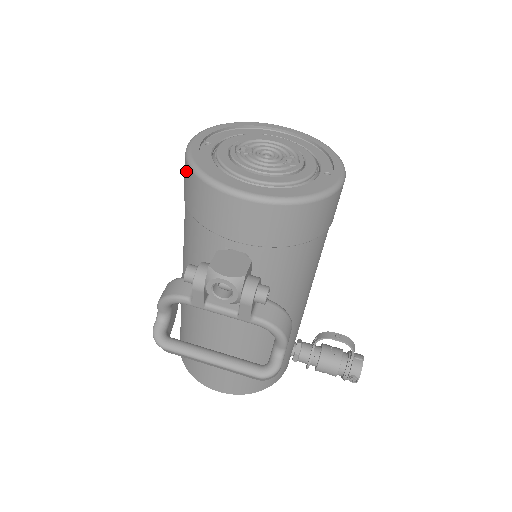
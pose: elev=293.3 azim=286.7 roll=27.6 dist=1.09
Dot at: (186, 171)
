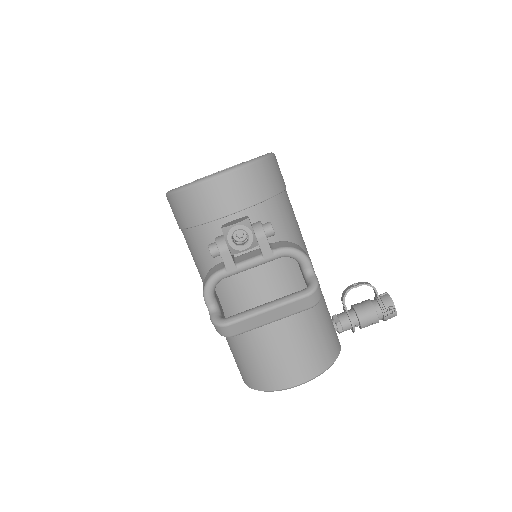
Dot at: (173, 202)
